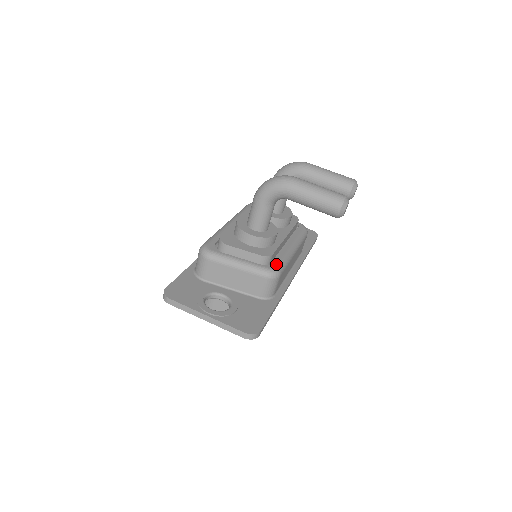
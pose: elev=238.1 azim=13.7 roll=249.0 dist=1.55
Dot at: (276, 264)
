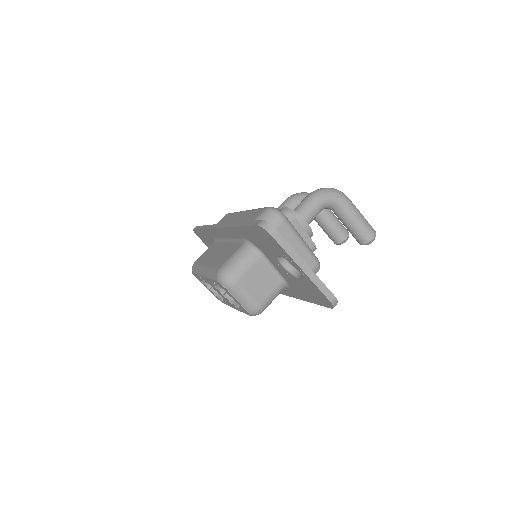
Dot at: occluded
